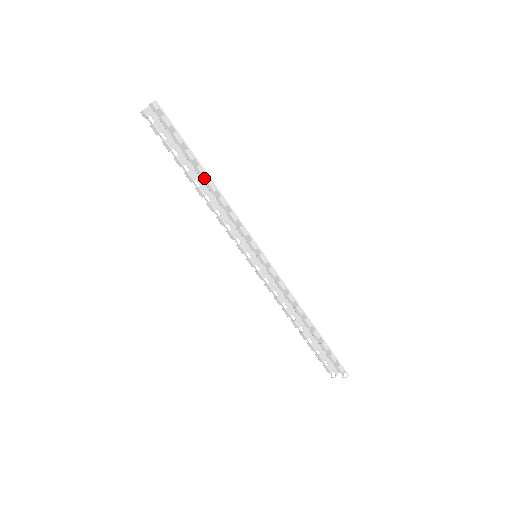
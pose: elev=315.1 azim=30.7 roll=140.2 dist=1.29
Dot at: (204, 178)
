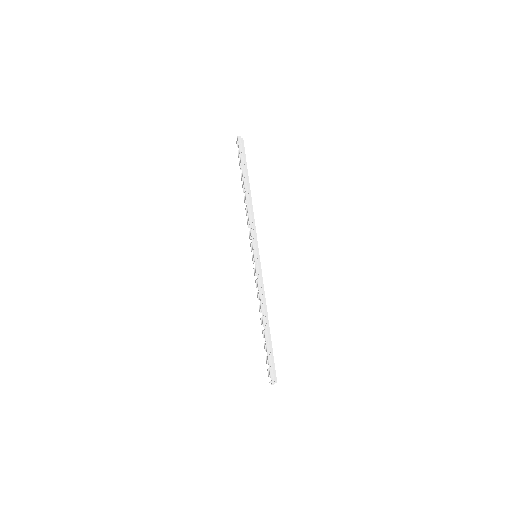
Dot at: occluded
